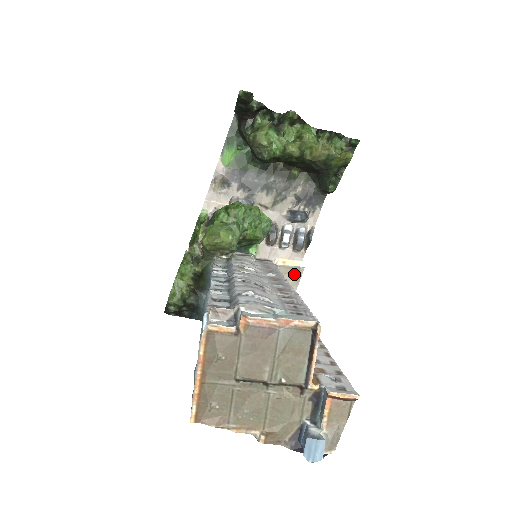
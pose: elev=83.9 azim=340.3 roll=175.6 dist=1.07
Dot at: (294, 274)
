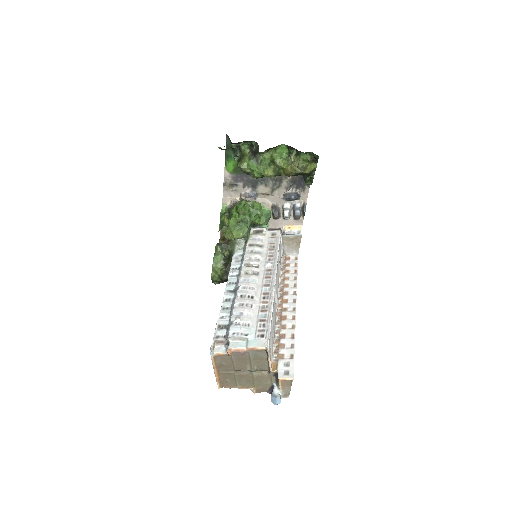
Dot at: (295, 240)
